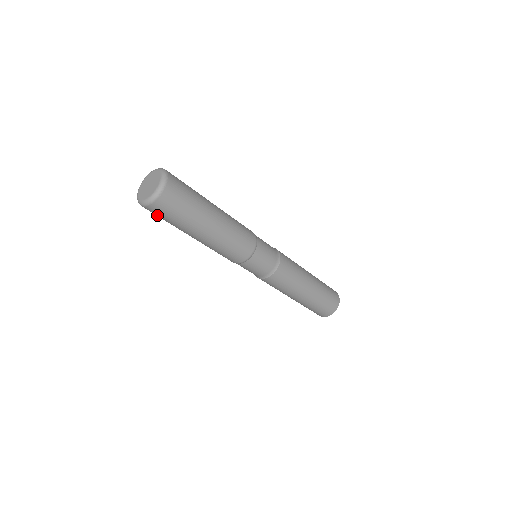
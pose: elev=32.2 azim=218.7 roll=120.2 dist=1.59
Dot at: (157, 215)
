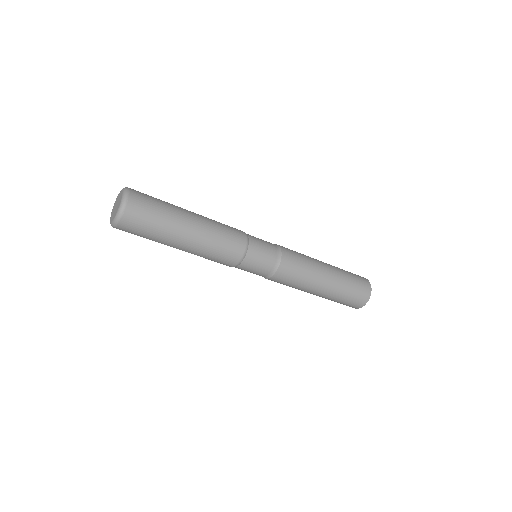
Dot at: occluded
